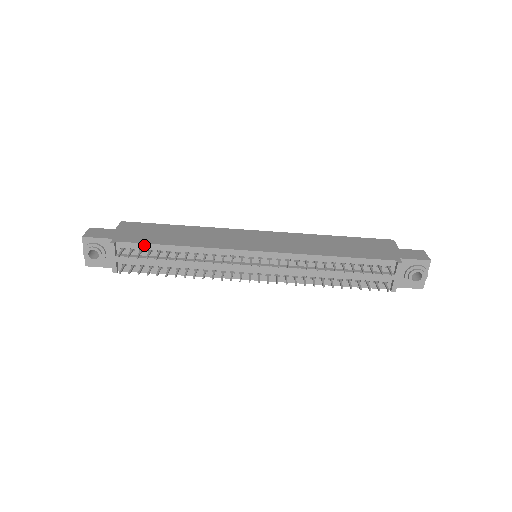
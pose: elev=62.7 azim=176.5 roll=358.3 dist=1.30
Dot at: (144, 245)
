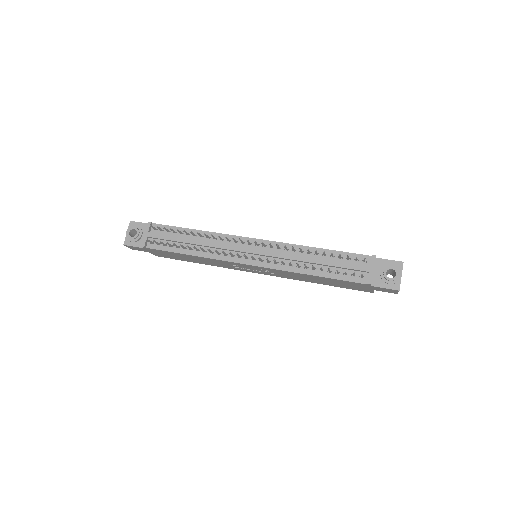
Dot at: (172, 227)
